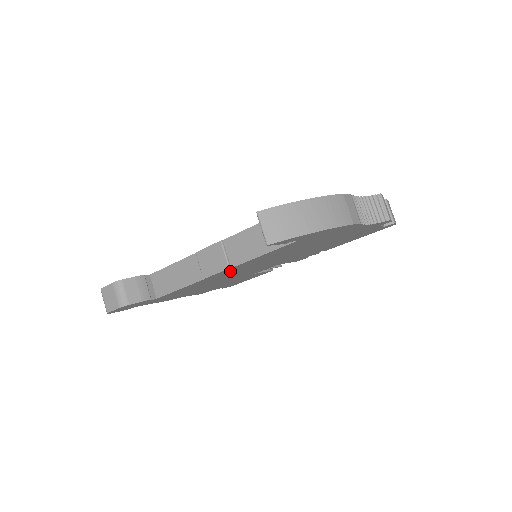
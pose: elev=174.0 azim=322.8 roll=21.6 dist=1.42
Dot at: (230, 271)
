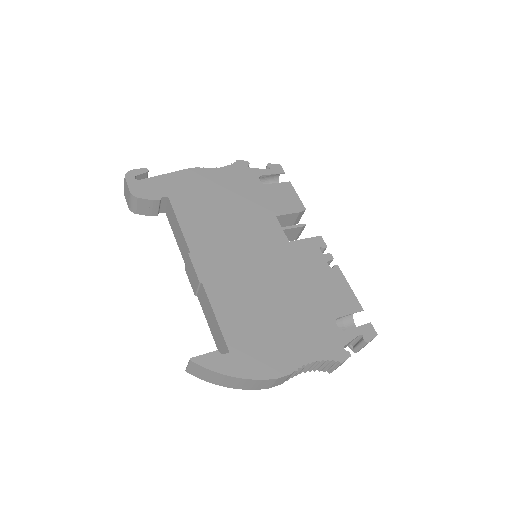
Dot at: occluded
